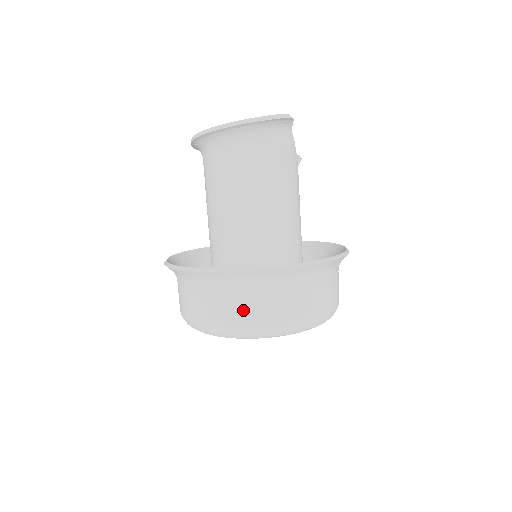
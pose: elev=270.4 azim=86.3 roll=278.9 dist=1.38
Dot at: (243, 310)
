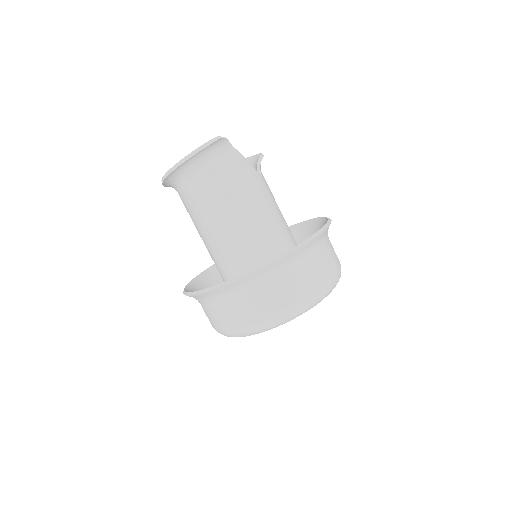
Dot at: (236, 315)
